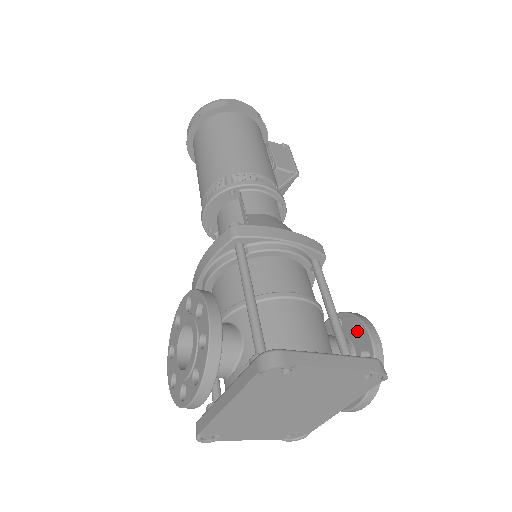
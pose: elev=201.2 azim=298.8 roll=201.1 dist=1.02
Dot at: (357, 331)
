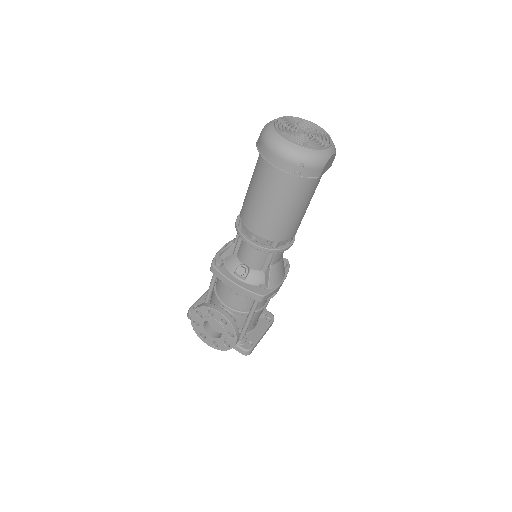
Dot at: occluded
